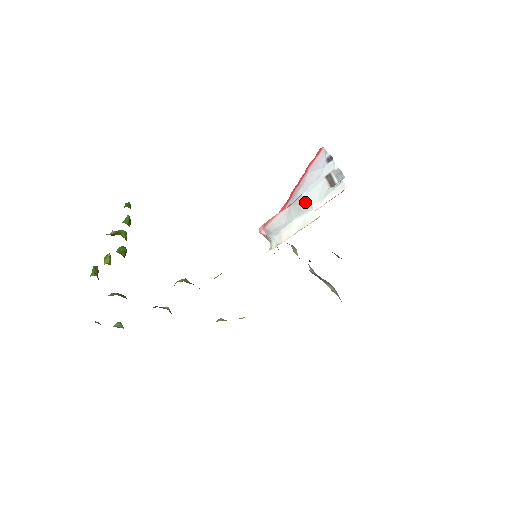
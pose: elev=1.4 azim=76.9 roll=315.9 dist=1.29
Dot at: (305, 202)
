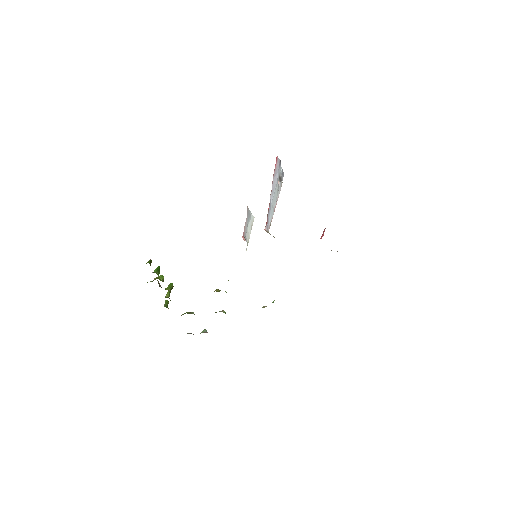
Dot at: (249, 211)
